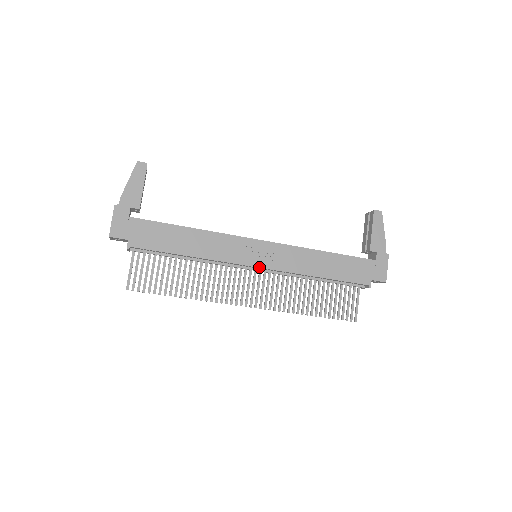
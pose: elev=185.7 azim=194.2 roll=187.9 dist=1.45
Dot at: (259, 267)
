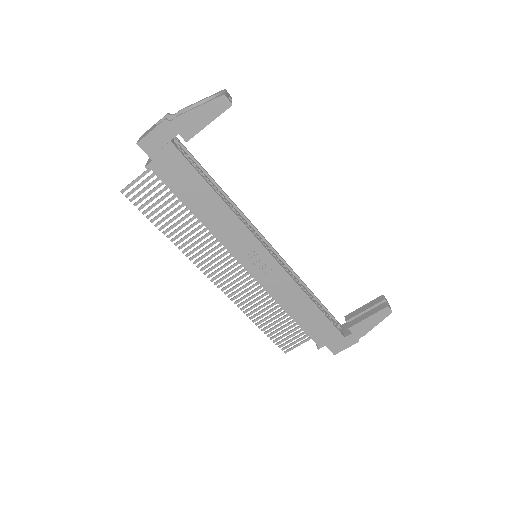
Dot at: (247, 270)
